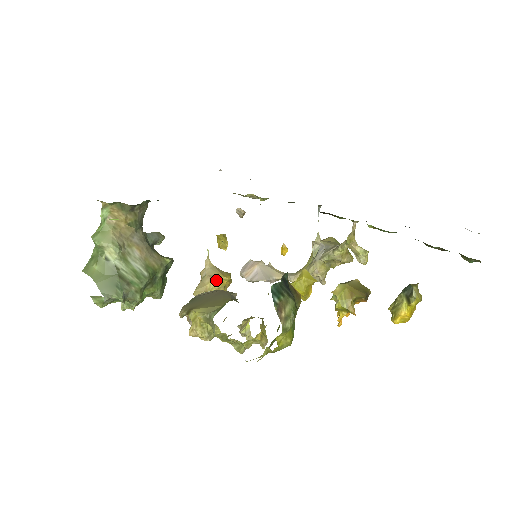
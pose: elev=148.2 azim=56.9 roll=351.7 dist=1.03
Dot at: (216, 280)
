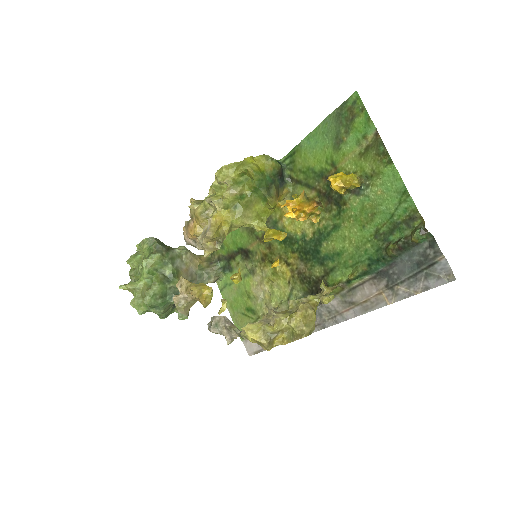
Dot at: occluded
